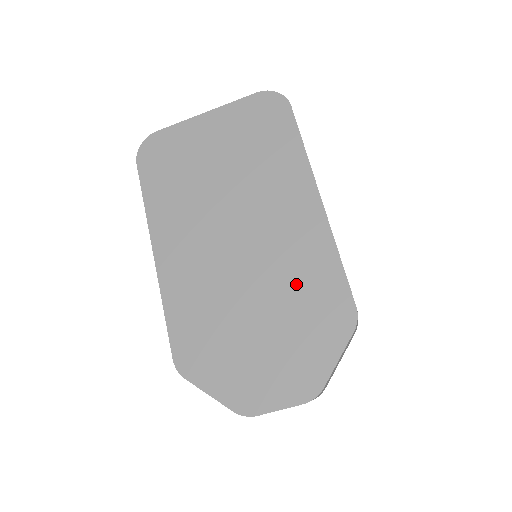
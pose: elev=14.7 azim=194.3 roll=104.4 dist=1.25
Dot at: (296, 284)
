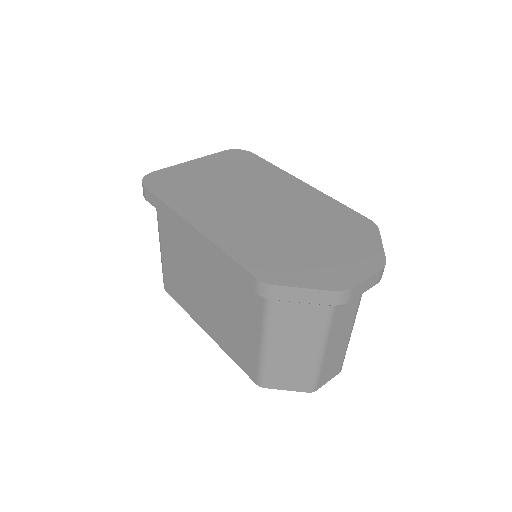
Dot at: (322, 218)
